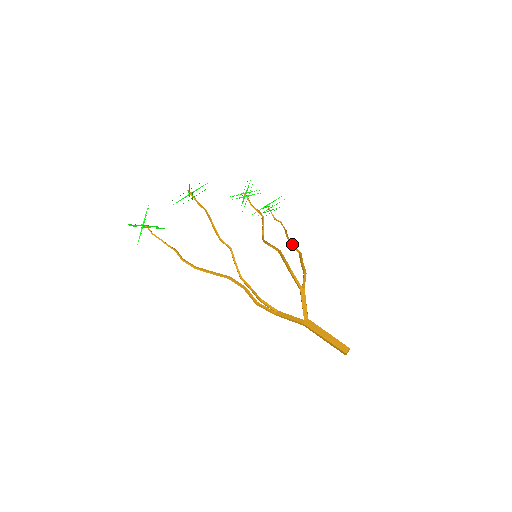
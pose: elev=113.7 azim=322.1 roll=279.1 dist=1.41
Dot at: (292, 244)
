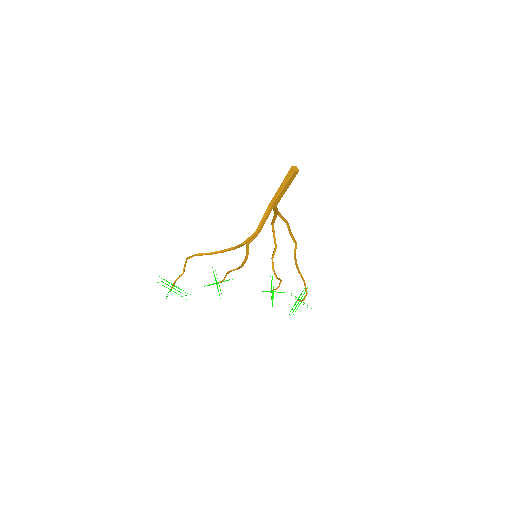
Dot at: (294, 254)
